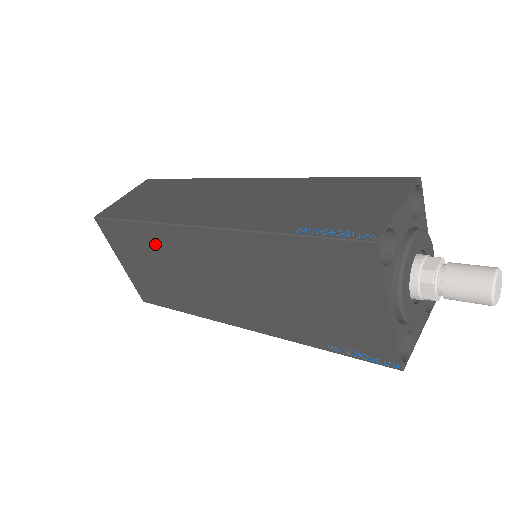
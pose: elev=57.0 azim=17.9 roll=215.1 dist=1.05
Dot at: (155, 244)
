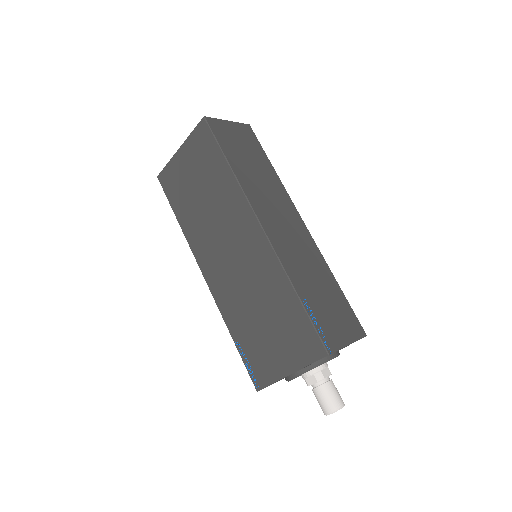
Dot at: (221, 186)
